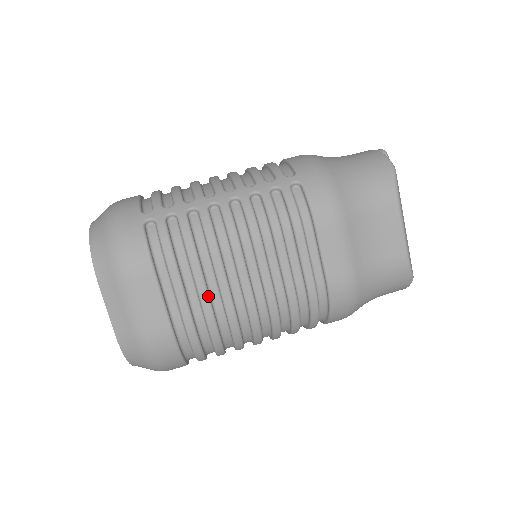
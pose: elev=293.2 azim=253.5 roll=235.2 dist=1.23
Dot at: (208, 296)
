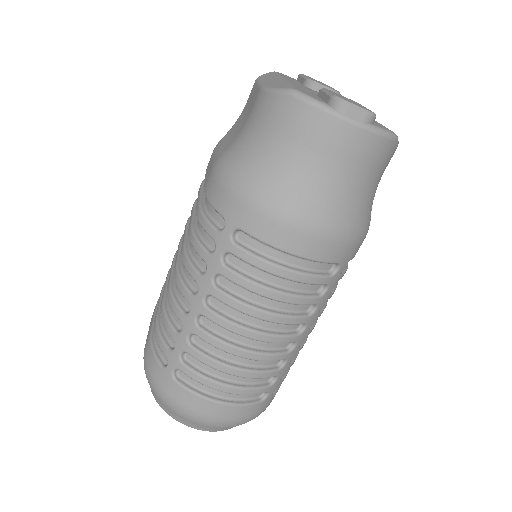
Dot at: occluded
